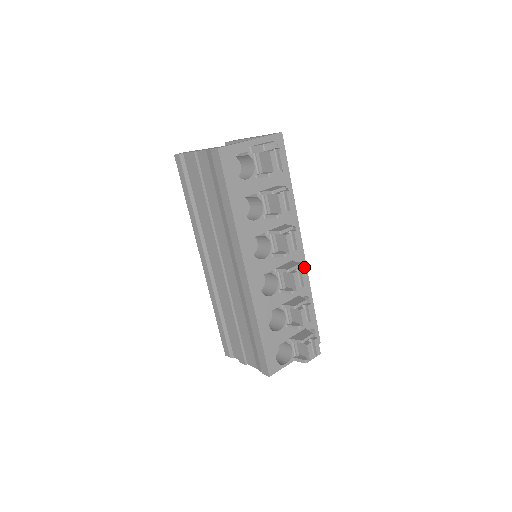
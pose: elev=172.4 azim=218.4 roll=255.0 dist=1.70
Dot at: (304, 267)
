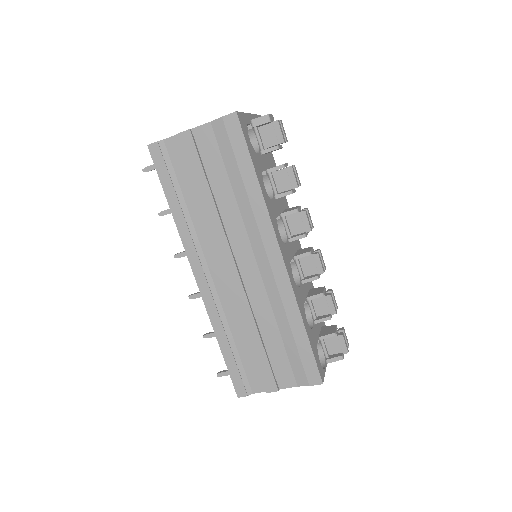
Dot at: occluded
